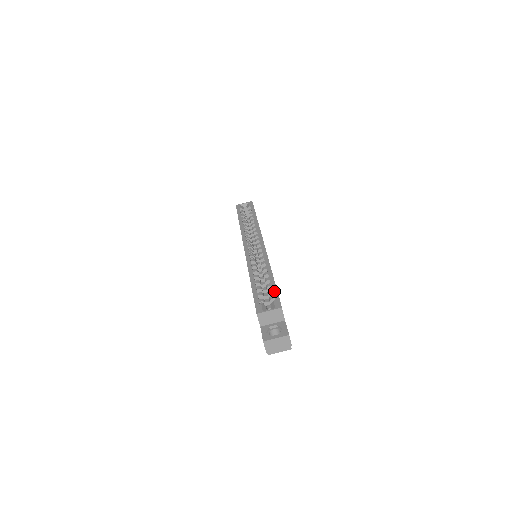
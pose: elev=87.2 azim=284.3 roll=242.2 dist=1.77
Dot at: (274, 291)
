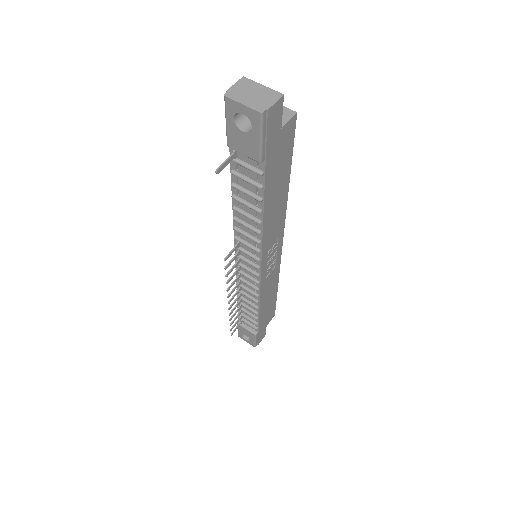
Dot at: occluded
